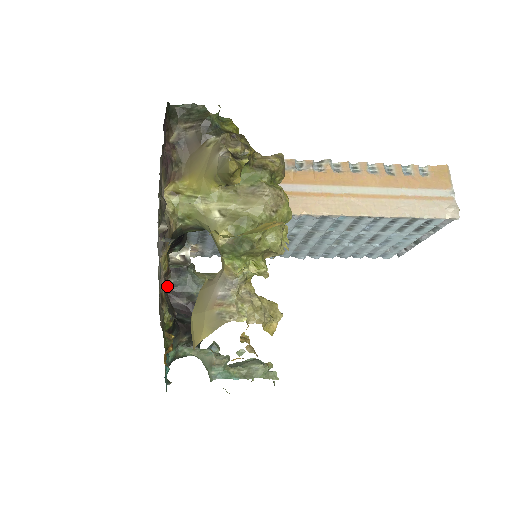
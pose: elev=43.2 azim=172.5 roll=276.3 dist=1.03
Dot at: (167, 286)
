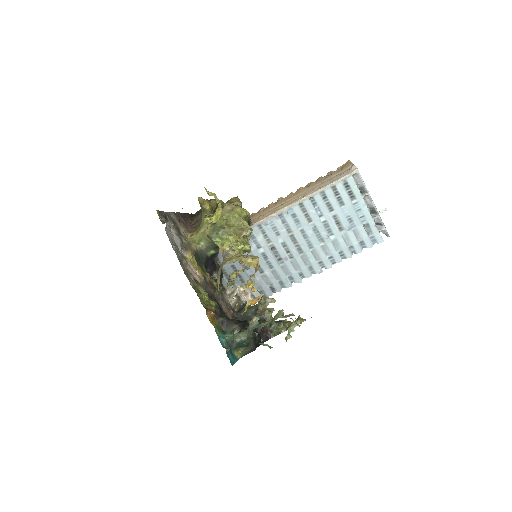
Dot at: (233, 318)
